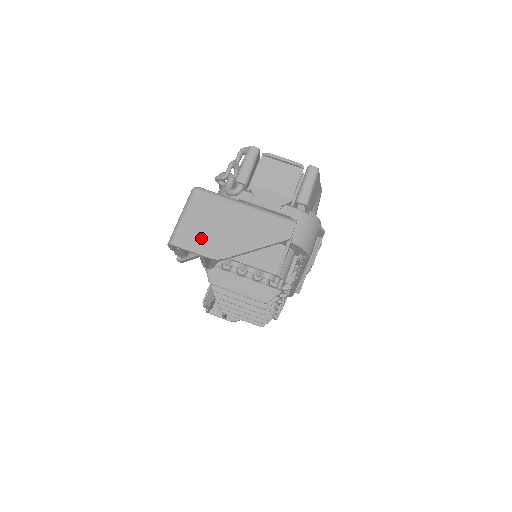
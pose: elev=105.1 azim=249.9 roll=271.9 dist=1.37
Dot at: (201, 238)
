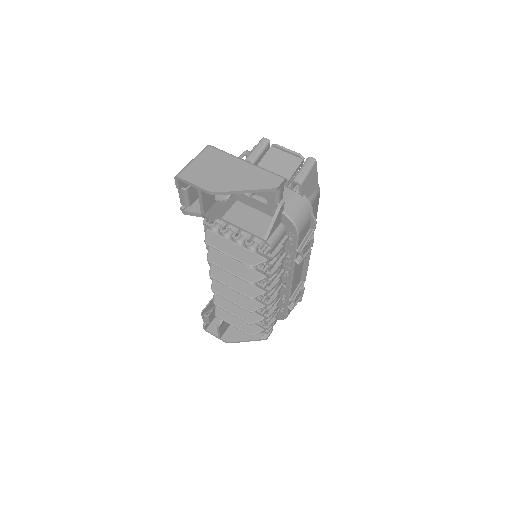
Dot at: (203, 176)
